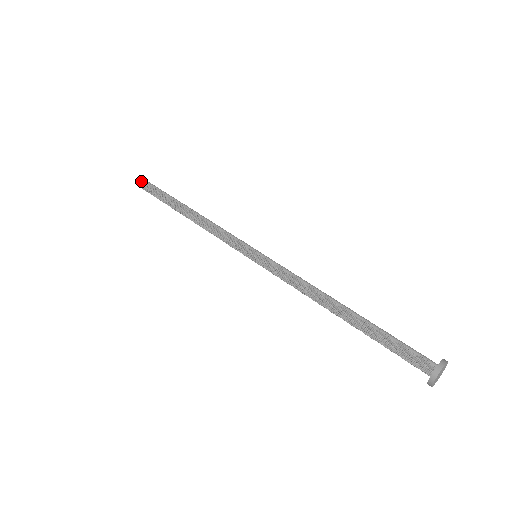
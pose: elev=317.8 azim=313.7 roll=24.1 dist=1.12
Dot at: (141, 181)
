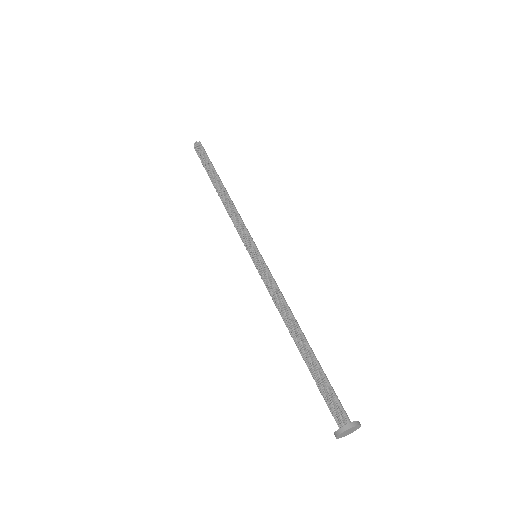
Dot at: (199, 145)
